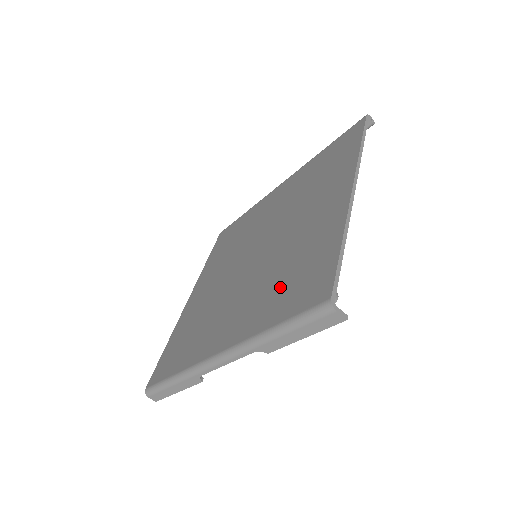
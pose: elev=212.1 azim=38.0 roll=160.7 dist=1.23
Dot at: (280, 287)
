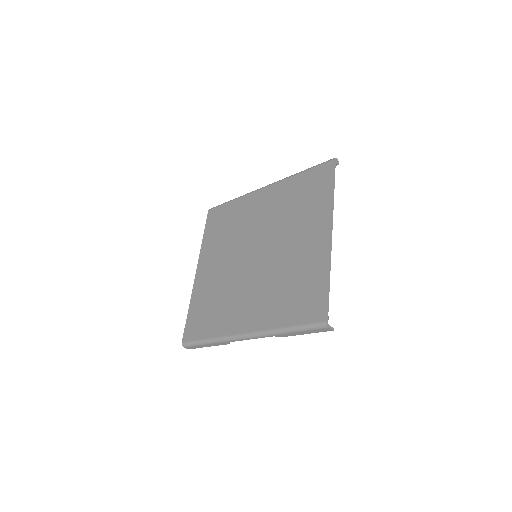
Dot at: (286, 297)
